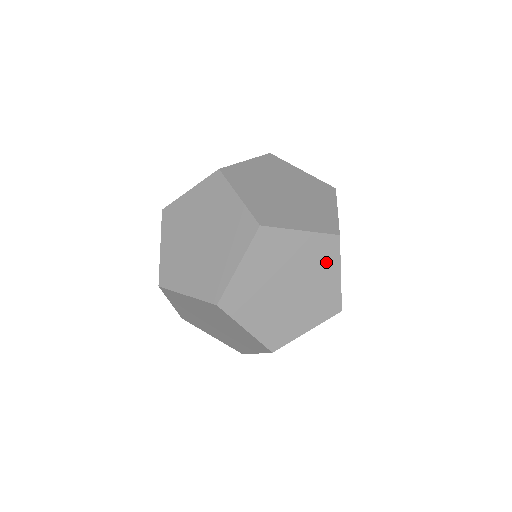
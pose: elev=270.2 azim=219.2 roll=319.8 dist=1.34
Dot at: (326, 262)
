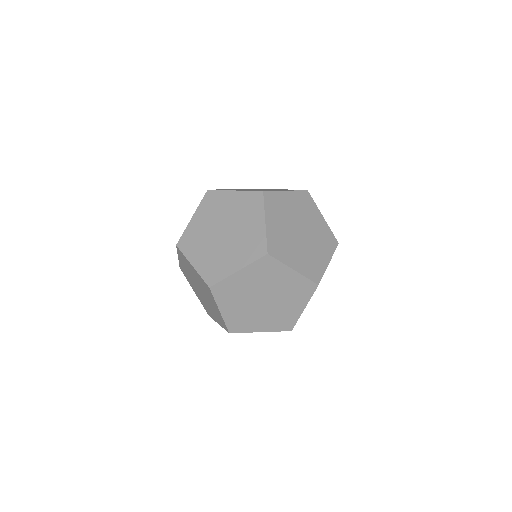
Dot at: occluded
